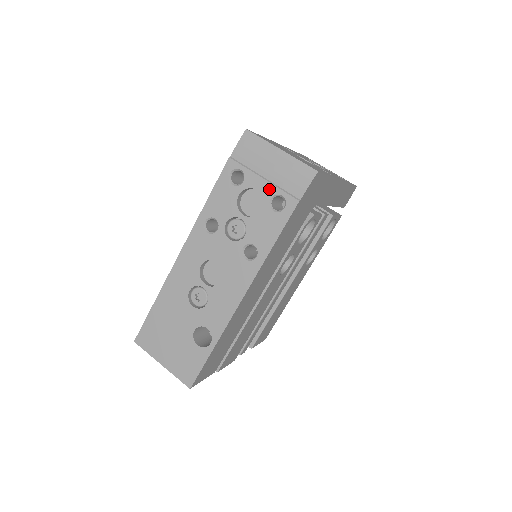
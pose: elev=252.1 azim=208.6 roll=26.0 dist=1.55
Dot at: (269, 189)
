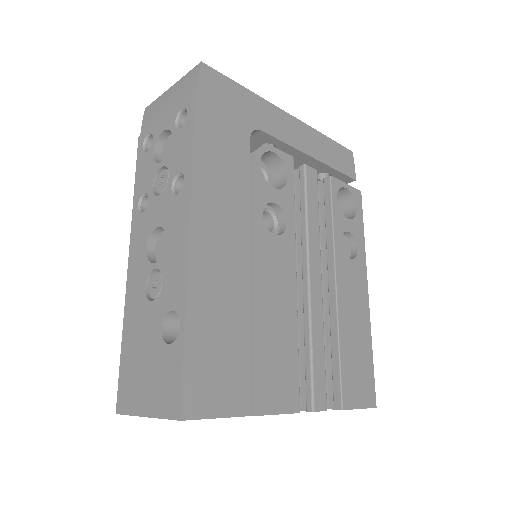
Dot at: (171, 118)
